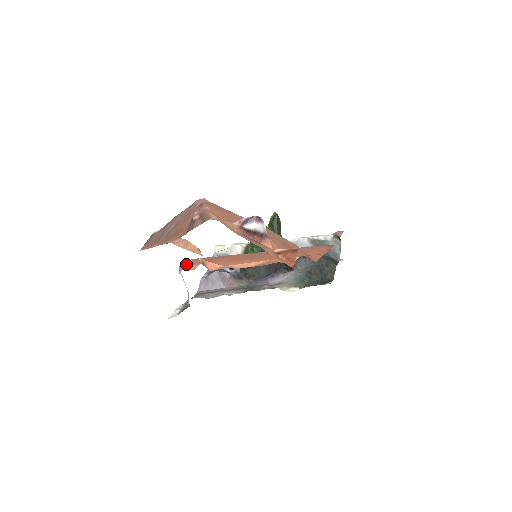
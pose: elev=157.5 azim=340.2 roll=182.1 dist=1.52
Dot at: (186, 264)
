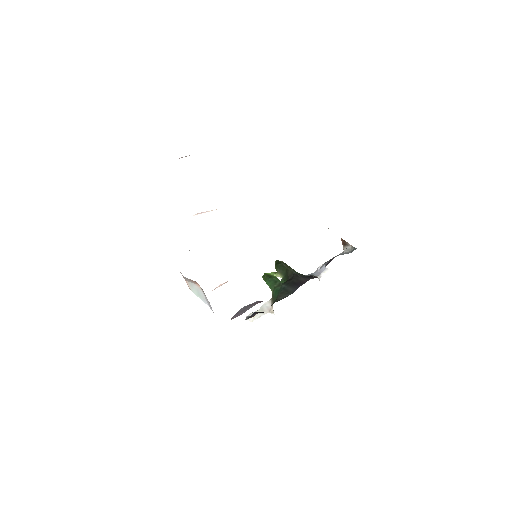
Dot at: occluded
